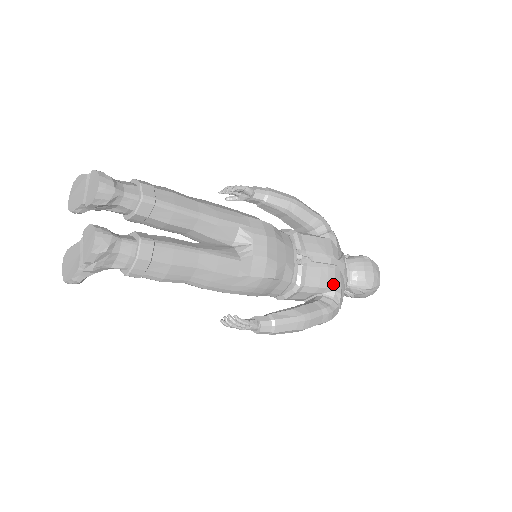
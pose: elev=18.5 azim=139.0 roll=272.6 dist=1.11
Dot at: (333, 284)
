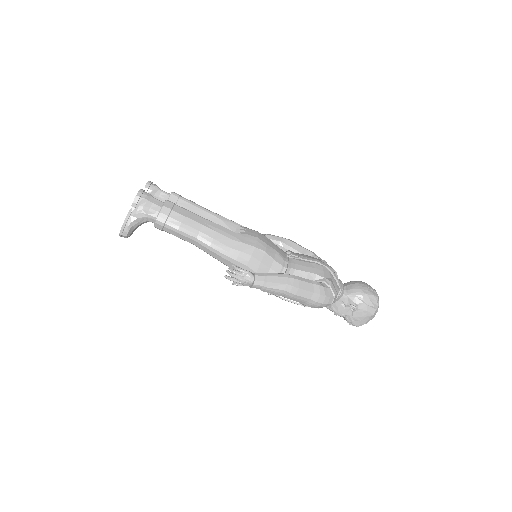
Dot at: (322, 274)
